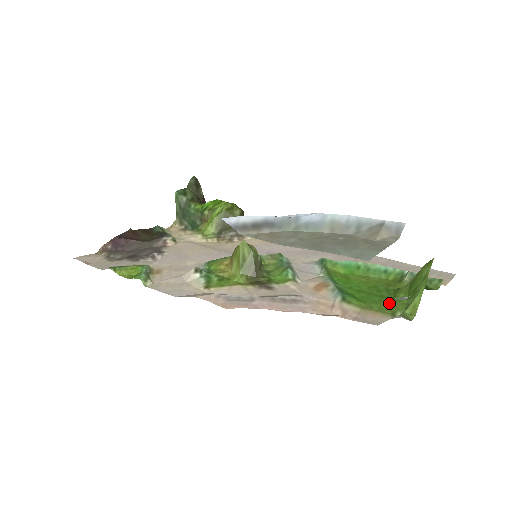
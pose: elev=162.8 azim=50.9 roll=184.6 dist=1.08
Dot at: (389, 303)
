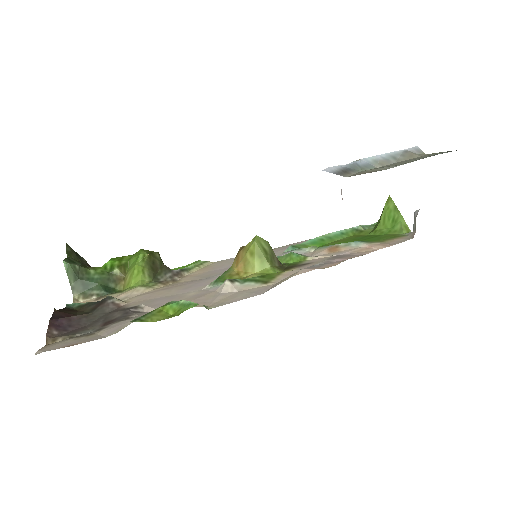
Dot at: (387, 235)
